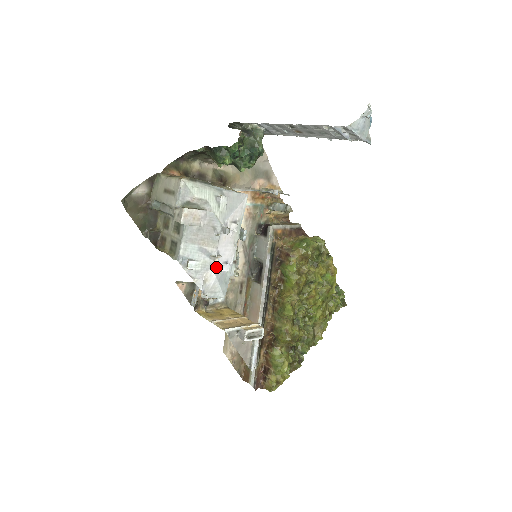
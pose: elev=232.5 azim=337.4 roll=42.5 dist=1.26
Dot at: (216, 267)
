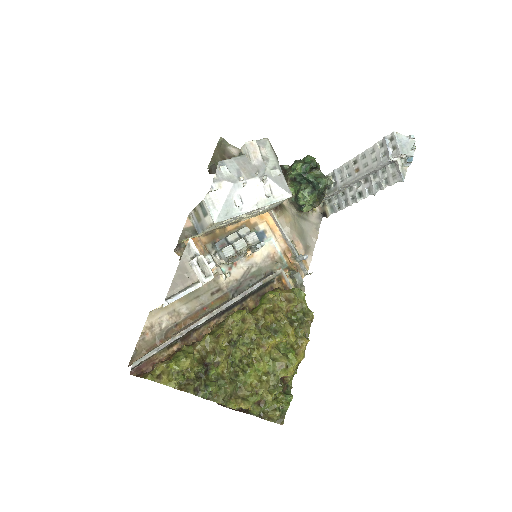
Dot at: (235, 189)
